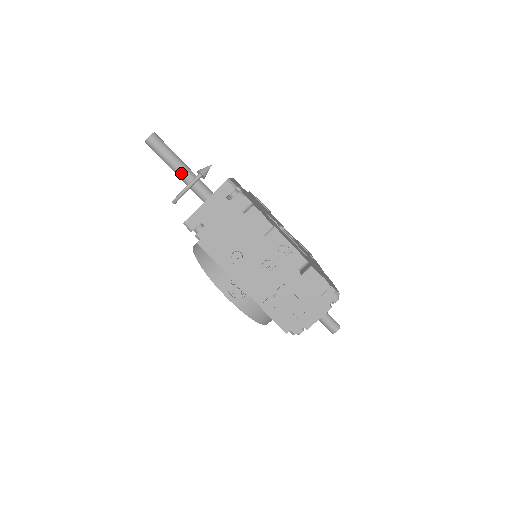
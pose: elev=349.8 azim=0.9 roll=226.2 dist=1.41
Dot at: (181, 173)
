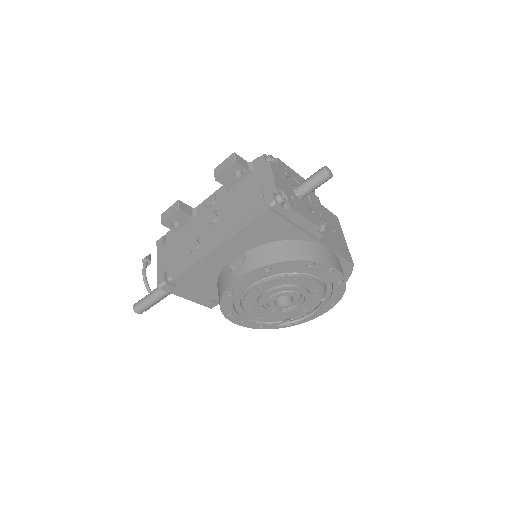
Dot at: (158, 290)
